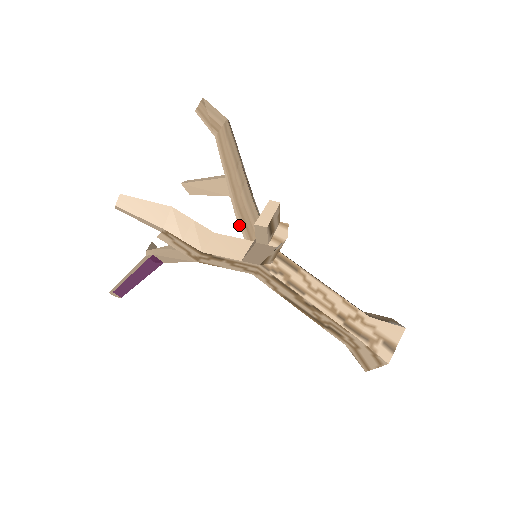
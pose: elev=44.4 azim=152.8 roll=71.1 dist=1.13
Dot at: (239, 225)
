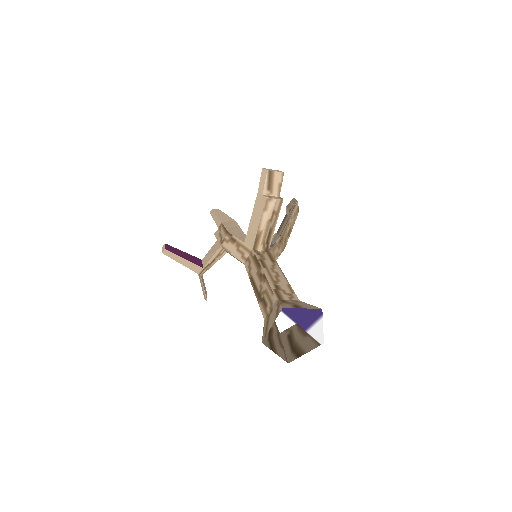
Dot at: occluded
